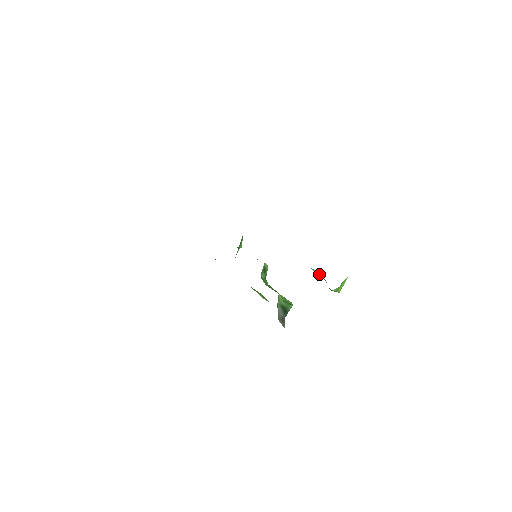
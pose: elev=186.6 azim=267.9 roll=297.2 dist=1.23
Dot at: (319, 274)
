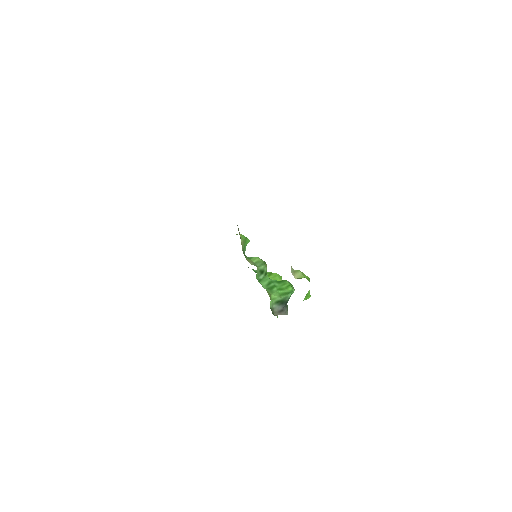
Dot at: occluded
